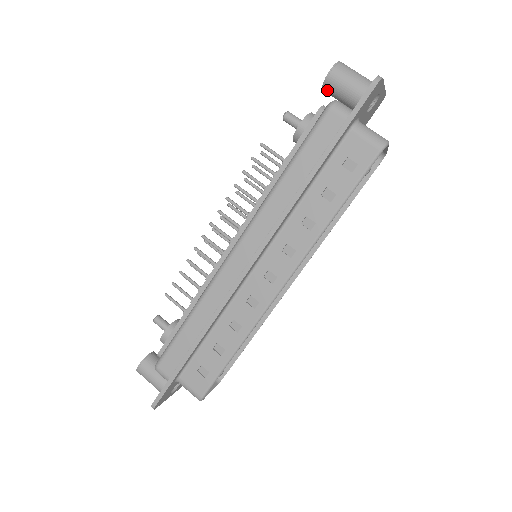
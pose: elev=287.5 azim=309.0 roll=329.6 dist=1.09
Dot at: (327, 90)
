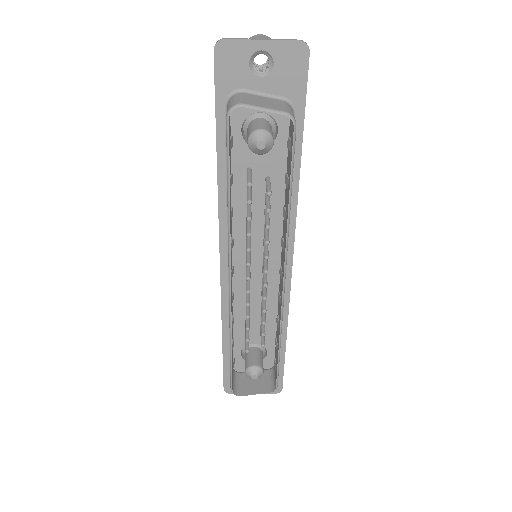
Dot at: occluded
